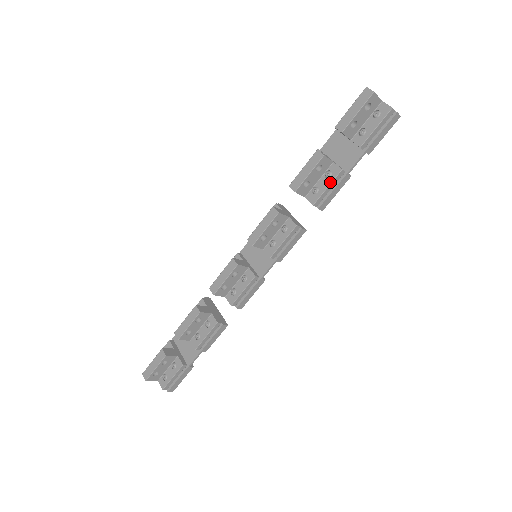
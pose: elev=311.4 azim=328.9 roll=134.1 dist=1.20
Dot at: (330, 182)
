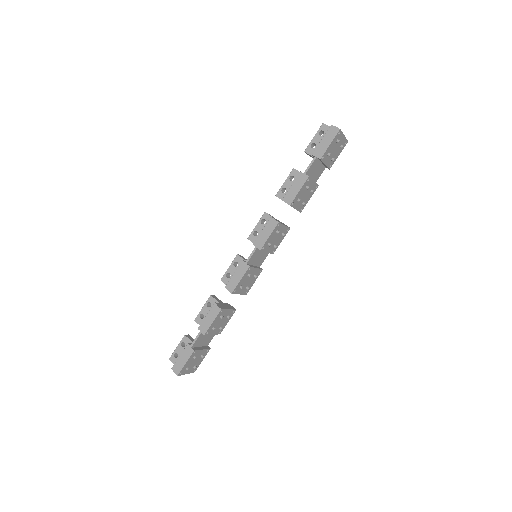
Dot at: (294, 182)
